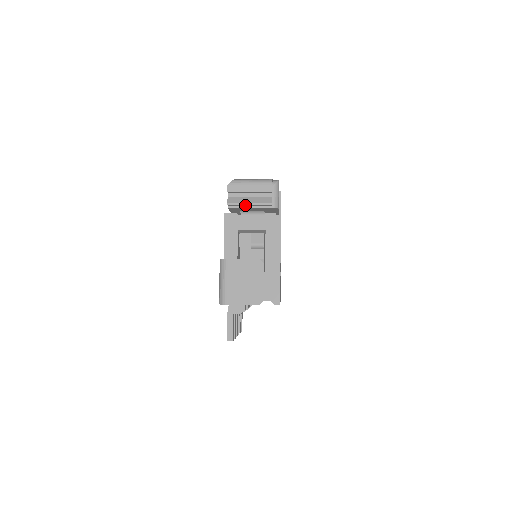
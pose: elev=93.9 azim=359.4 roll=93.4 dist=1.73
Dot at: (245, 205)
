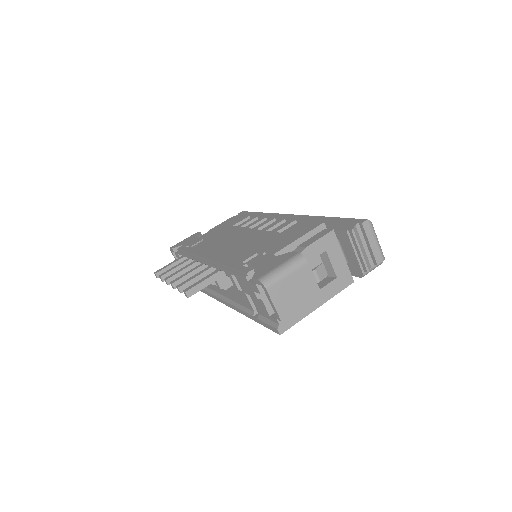
Dot at: (355, 246)
